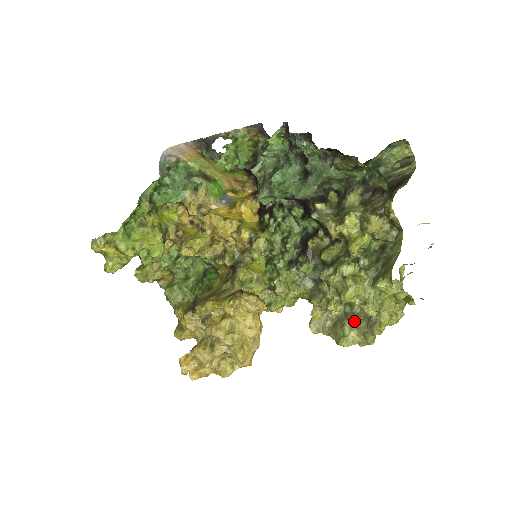
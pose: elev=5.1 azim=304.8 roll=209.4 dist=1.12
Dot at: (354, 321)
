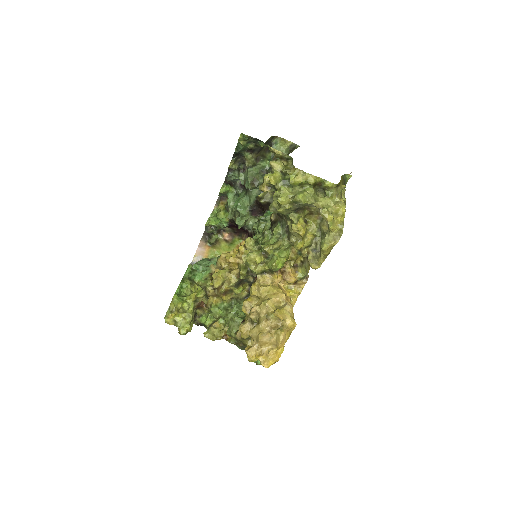
Dot at: (325, 235)
